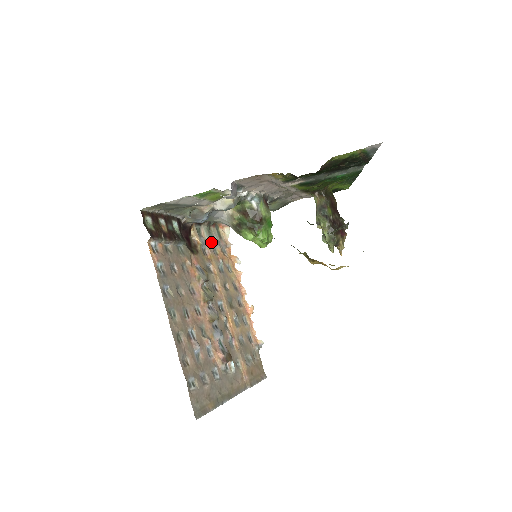
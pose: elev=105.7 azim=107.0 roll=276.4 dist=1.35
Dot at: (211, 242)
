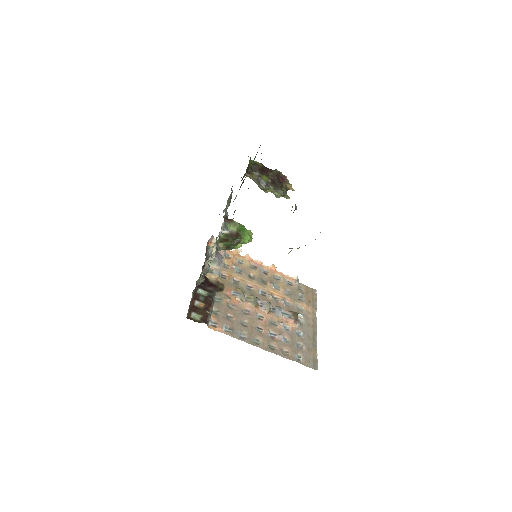
Dot at: (219, 265)
